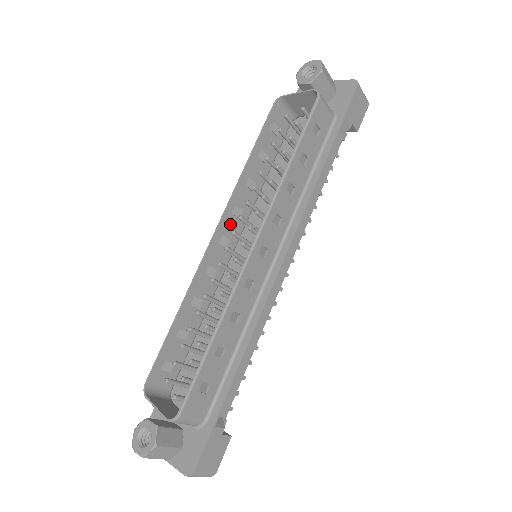
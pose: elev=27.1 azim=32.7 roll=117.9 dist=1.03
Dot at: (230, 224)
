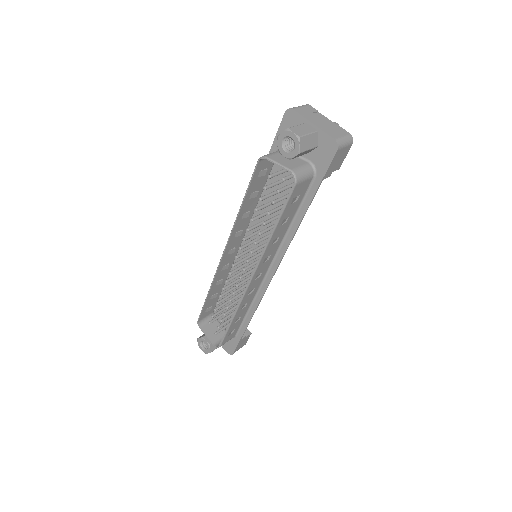
Dot at: (234, 242)
